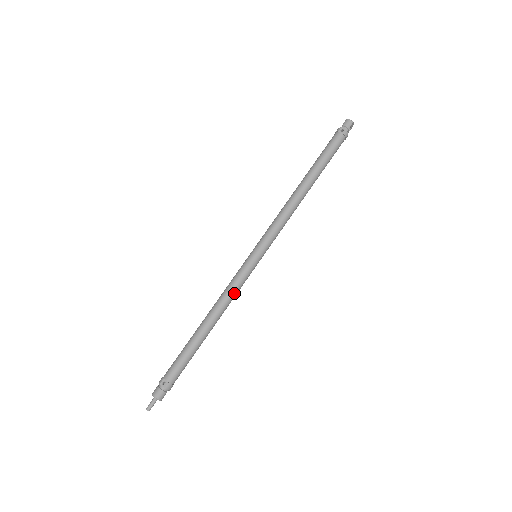
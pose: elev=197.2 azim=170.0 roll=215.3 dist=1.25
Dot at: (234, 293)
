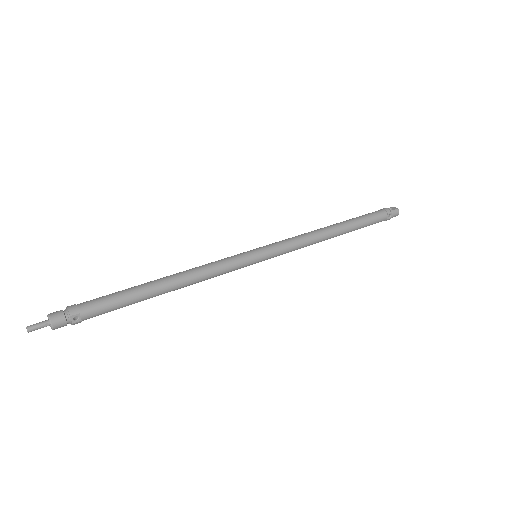
Dot at: occluded
